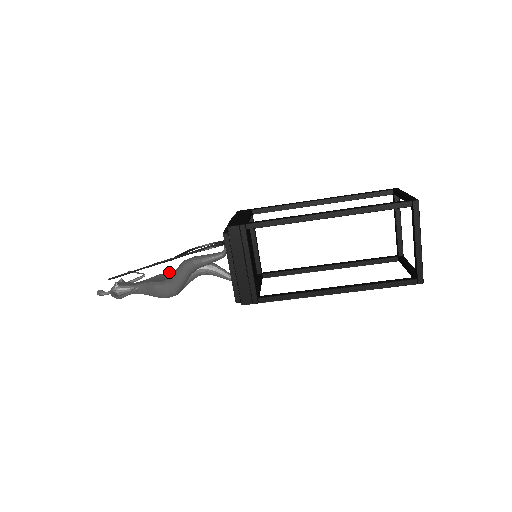
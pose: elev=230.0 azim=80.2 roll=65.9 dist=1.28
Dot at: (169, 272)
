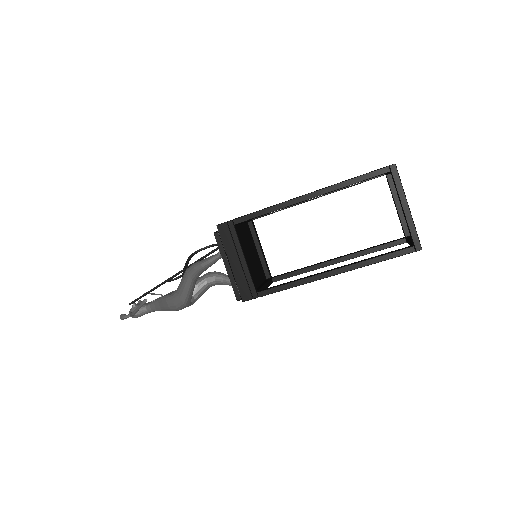
Dot at: occluded
